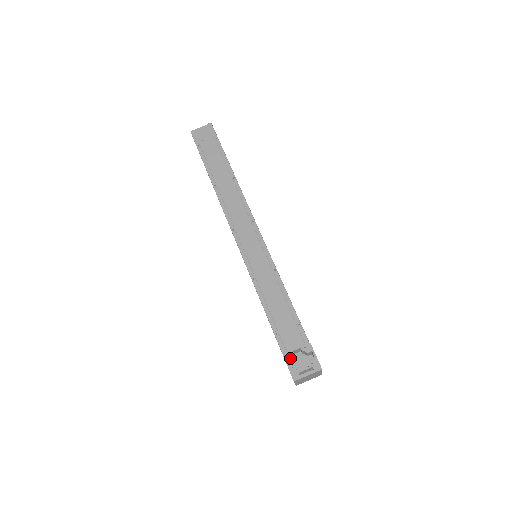
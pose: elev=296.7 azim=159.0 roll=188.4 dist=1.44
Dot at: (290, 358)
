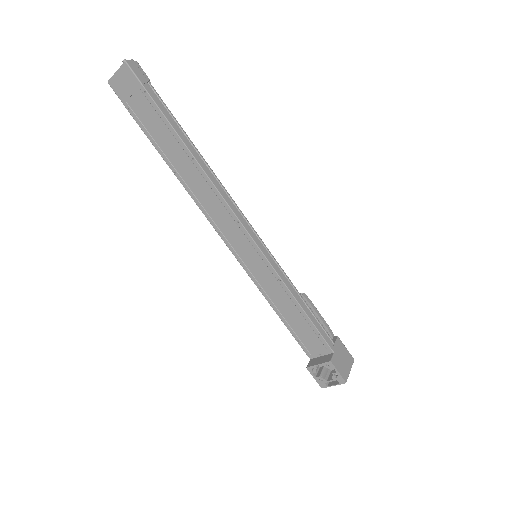
Dot at: (314, 371)
